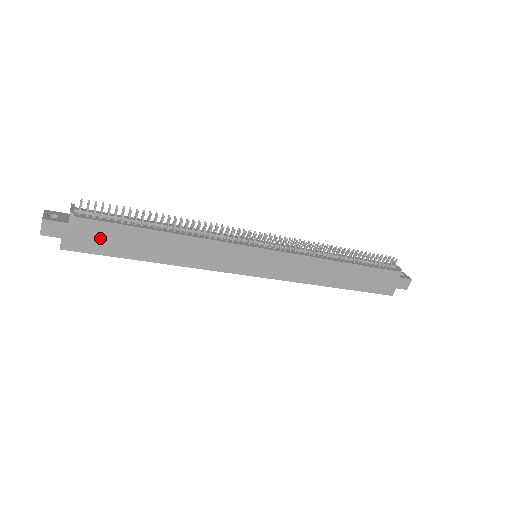
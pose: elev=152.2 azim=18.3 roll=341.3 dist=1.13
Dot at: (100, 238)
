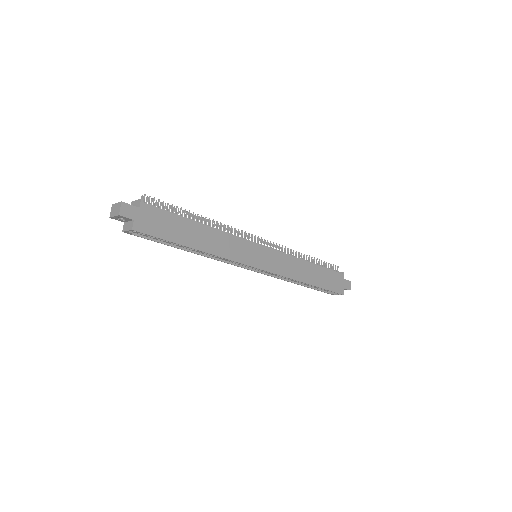
Dot at: (160, 223)
